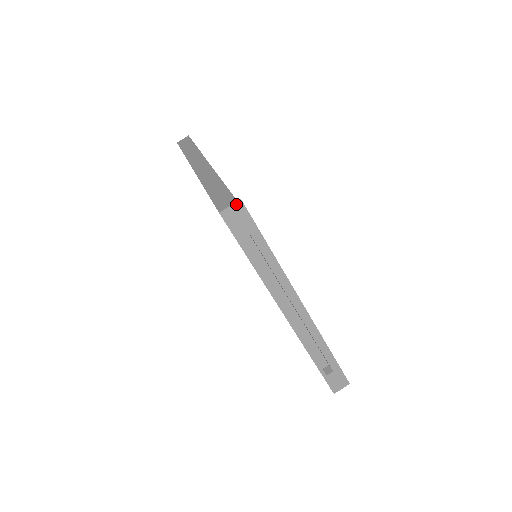
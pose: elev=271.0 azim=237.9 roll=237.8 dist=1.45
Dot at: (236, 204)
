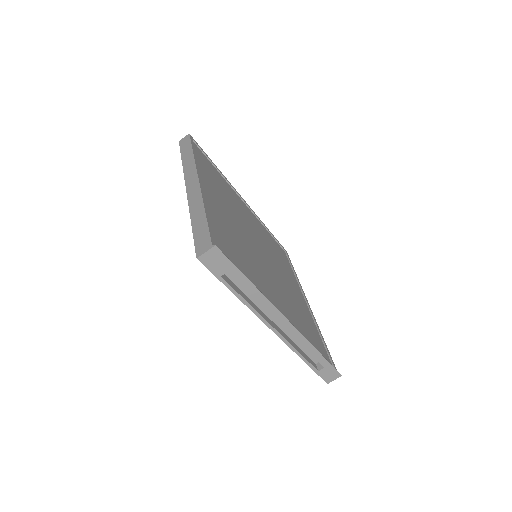
Dot at: (211, 250)
